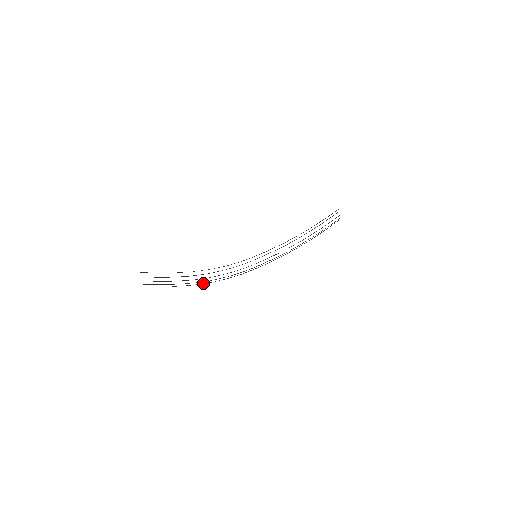
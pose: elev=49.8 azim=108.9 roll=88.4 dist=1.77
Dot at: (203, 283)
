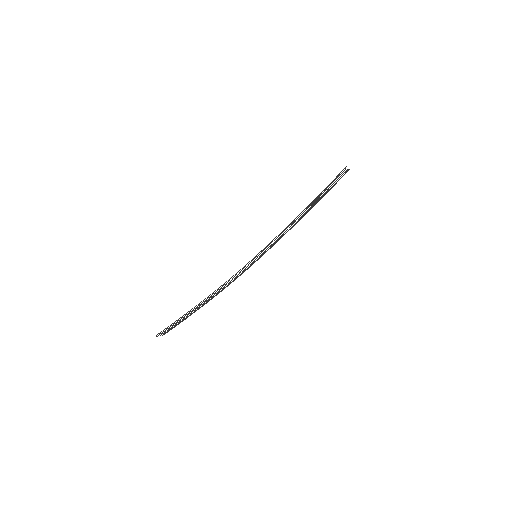
Dot at: (211, 298)
